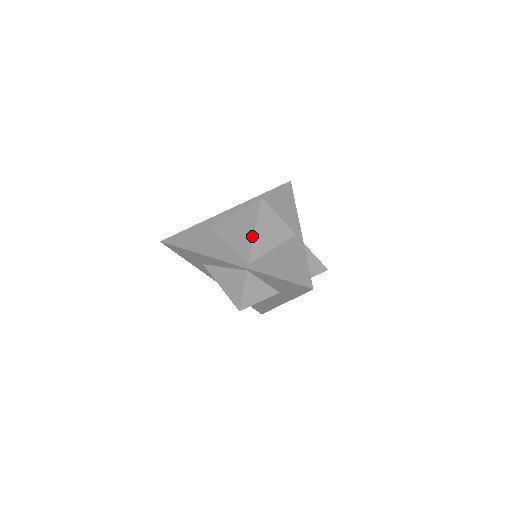
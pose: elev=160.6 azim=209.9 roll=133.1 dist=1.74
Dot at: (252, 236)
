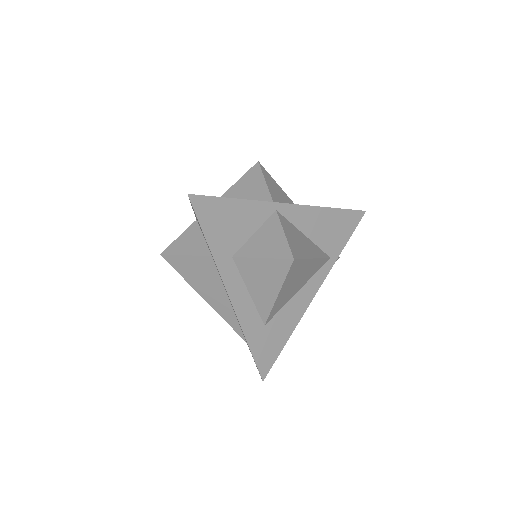
Dot at: (226, 193)
